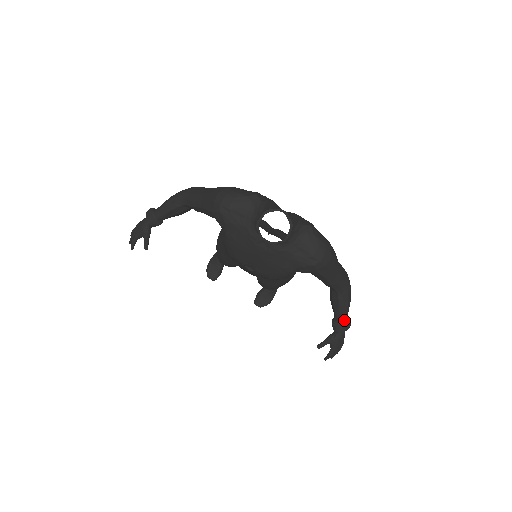
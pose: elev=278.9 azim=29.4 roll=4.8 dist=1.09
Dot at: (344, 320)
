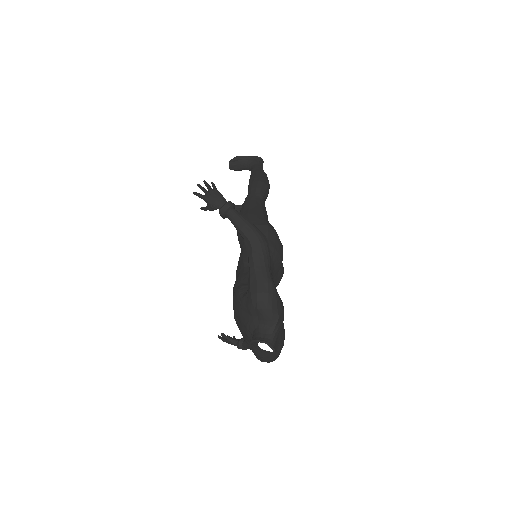
Dot at: (246, 348)
